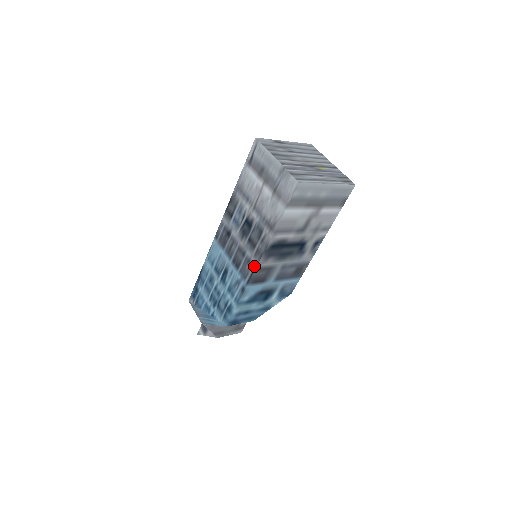
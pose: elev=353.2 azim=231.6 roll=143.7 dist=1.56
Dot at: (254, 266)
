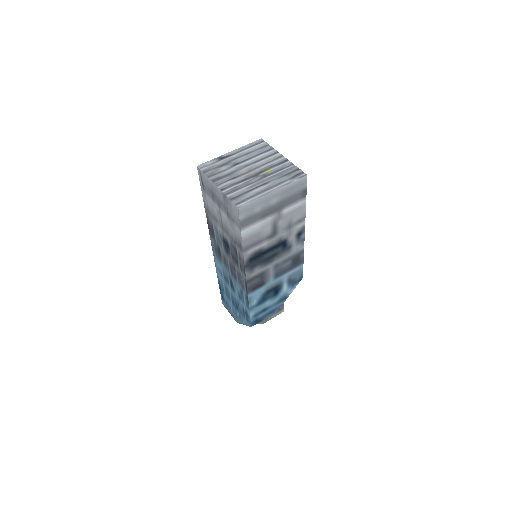
Dot at: (244, 279)
